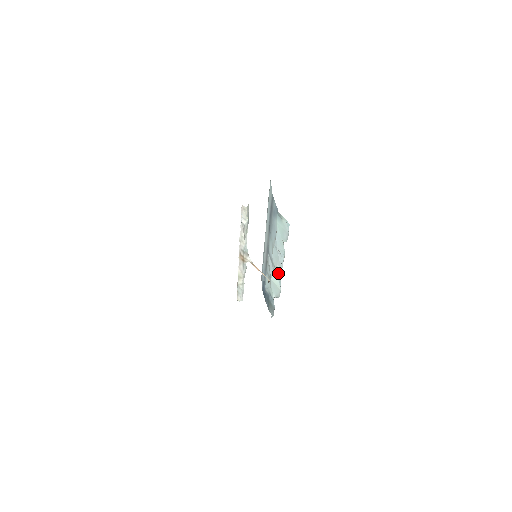
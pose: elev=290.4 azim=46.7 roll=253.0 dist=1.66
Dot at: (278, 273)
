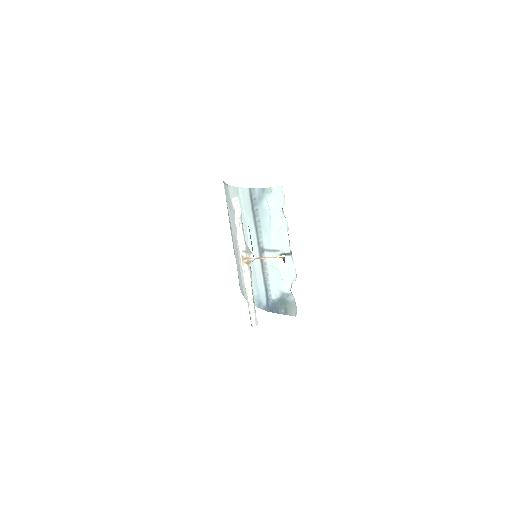
Dot at: (286, 251)
